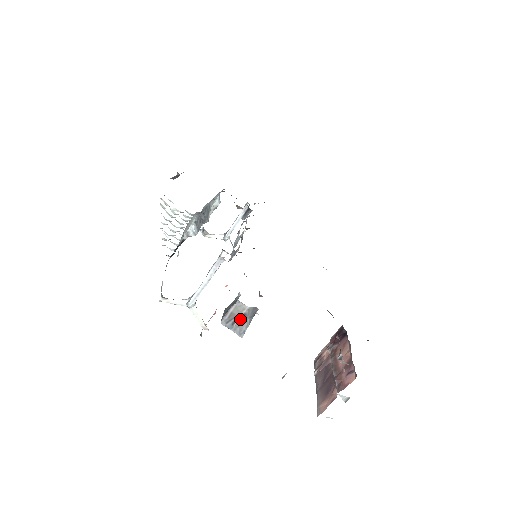
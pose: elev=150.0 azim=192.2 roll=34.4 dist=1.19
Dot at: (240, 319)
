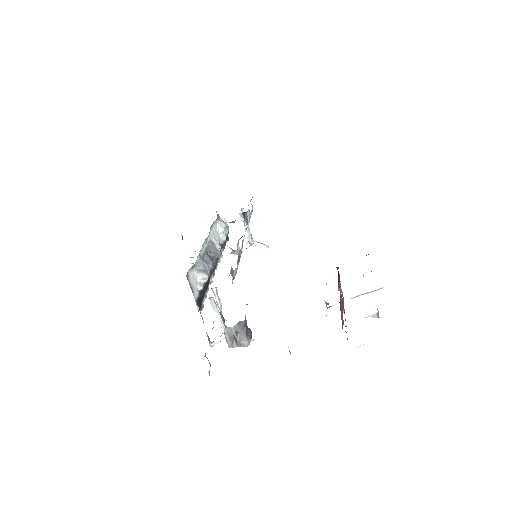
Dot at: (237, 337)
